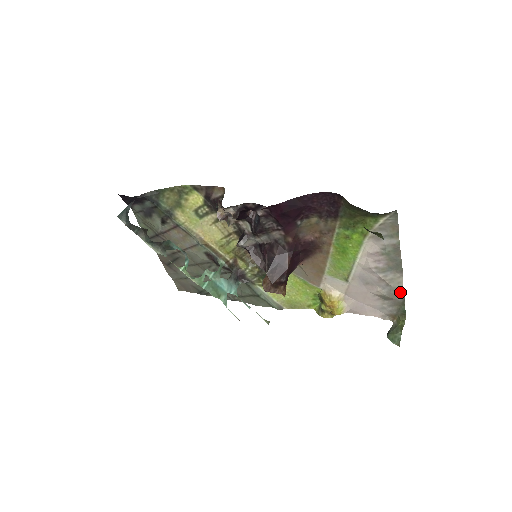
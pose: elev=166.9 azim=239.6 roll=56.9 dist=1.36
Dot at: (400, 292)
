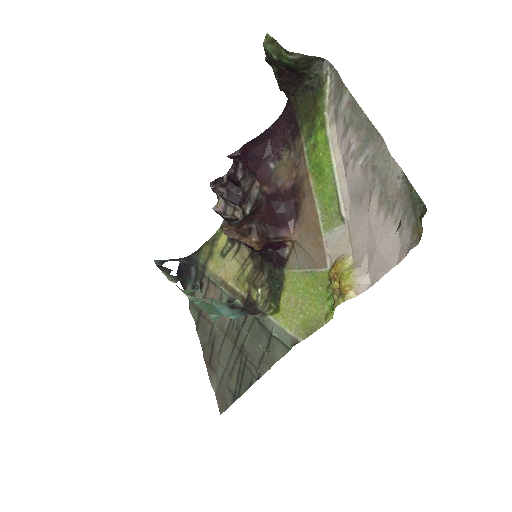
Dot at: (392, 166)
